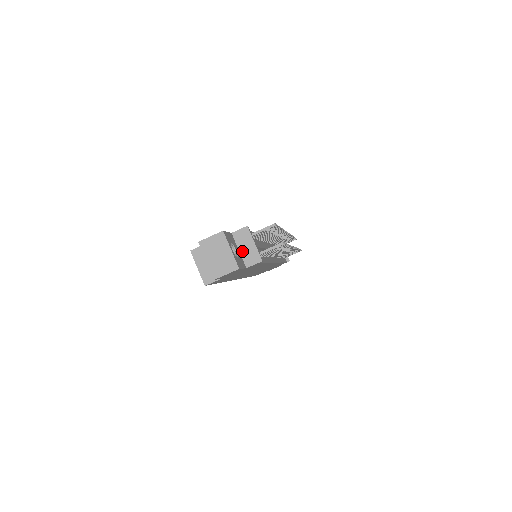
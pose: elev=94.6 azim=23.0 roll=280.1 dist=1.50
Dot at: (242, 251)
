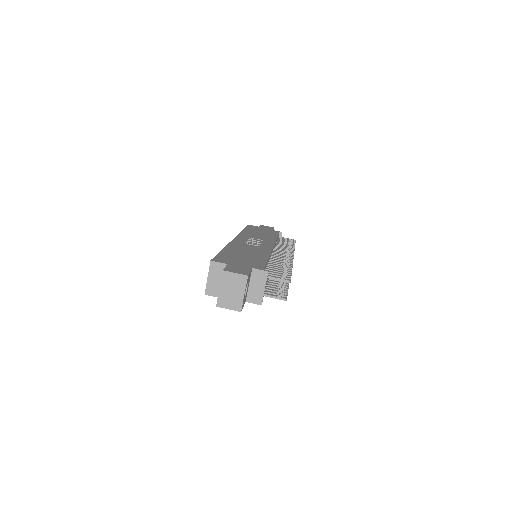
Dot at: (251, 287)
